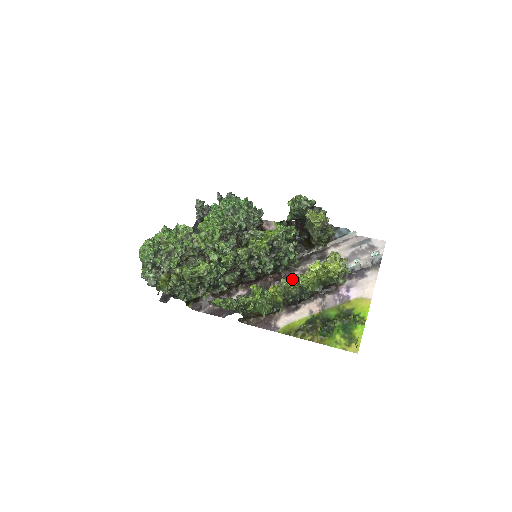
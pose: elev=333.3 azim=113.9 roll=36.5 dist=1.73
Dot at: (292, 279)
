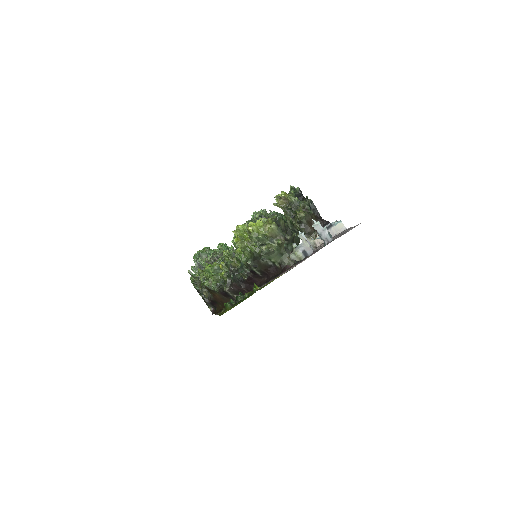
Dot at: occluded
